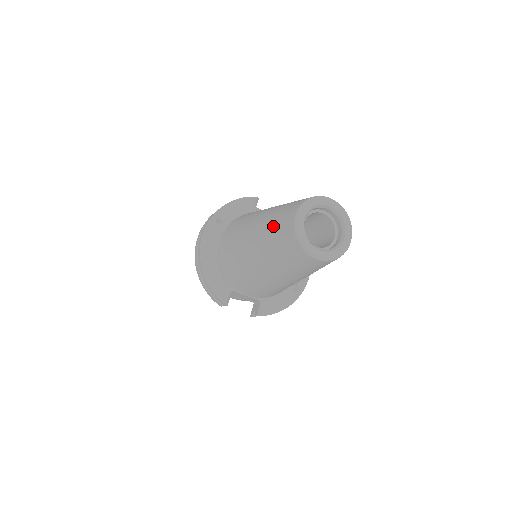
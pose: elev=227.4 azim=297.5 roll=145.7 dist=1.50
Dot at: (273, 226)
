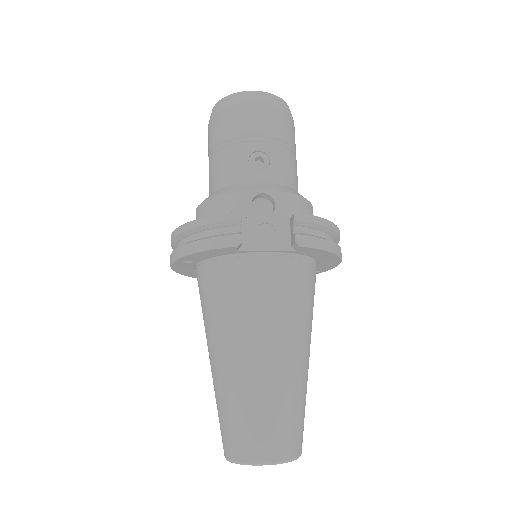
Dot at: occluded
